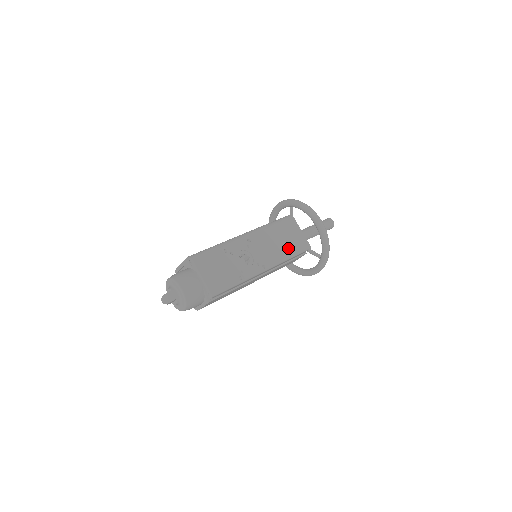
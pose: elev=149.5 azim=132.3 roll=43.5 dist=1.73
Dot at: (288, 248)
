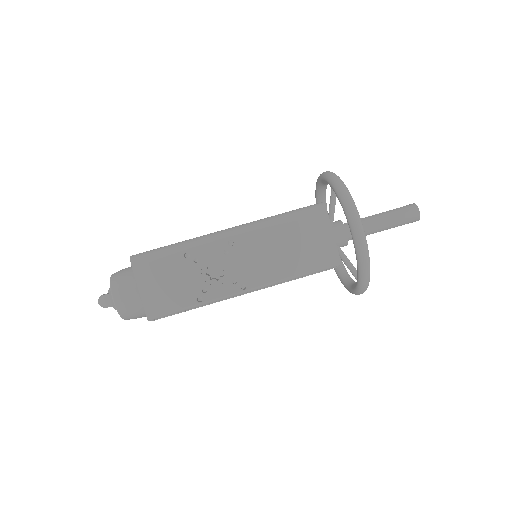
Dot at: (297, 261)
